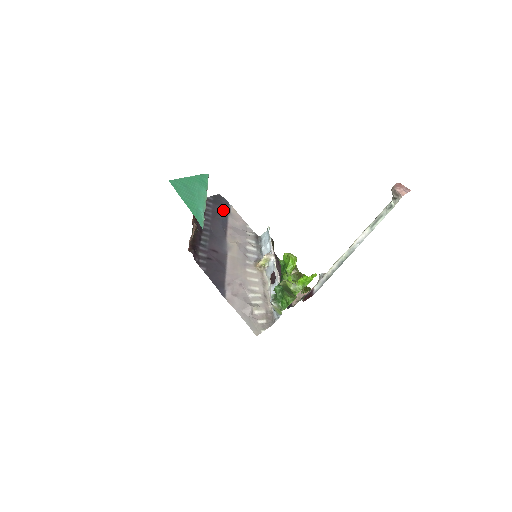
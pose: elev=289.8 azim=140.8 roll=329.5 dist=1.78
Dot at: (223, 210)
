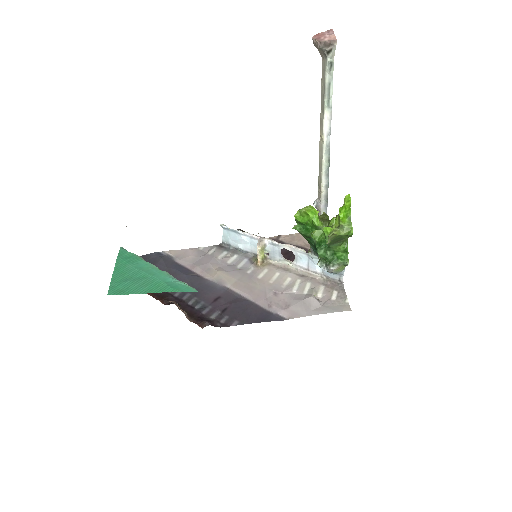
Dot at: (165, 263)
